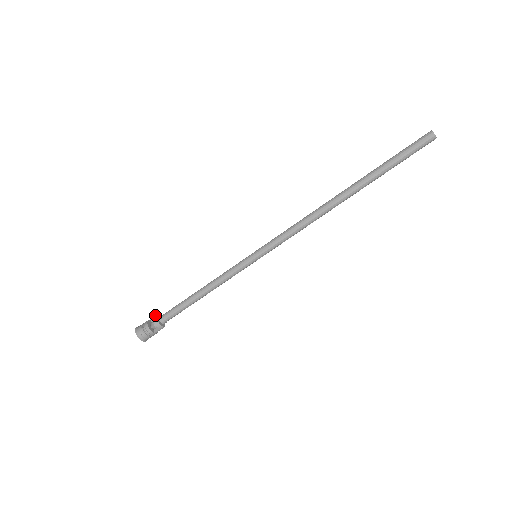
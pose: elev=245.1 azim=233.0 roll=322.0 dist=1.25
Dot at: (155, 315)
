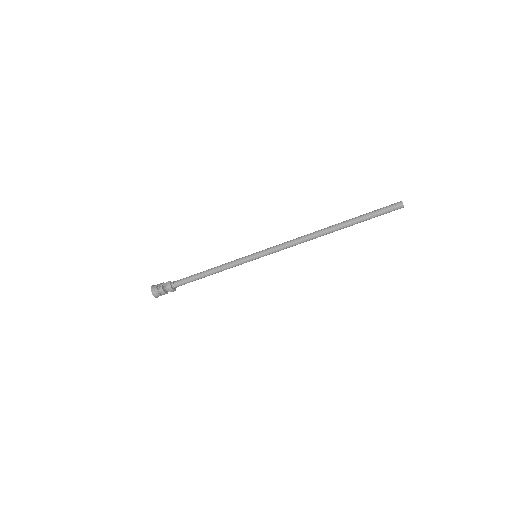
Dot at: (169, 286)
